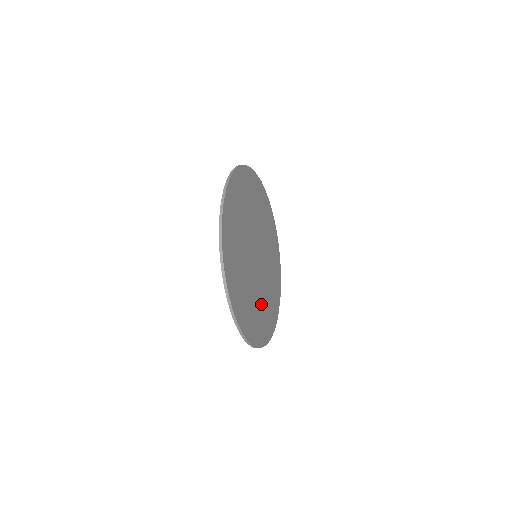
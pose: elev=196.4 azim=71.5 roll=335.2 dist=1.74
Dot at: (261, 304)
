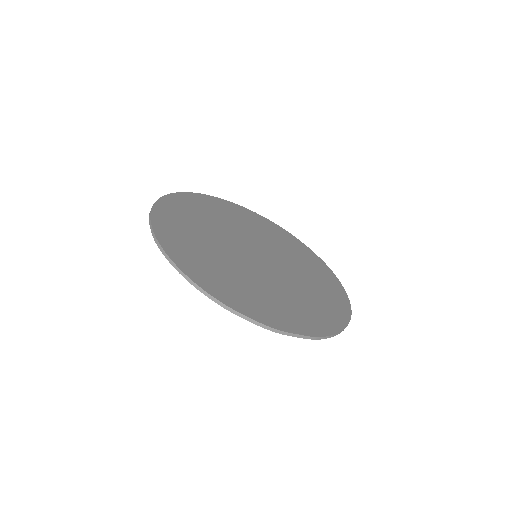
Dot at: (229, 270)
